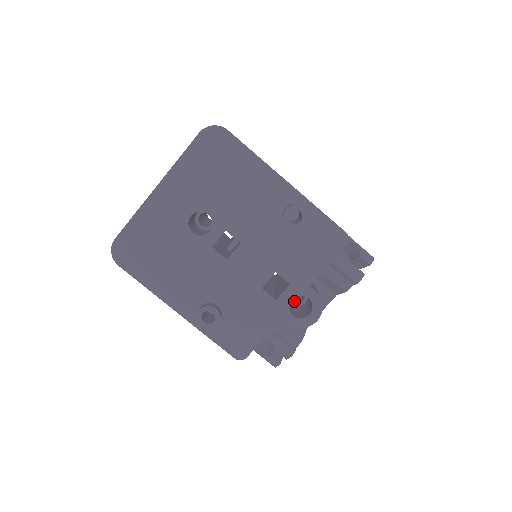
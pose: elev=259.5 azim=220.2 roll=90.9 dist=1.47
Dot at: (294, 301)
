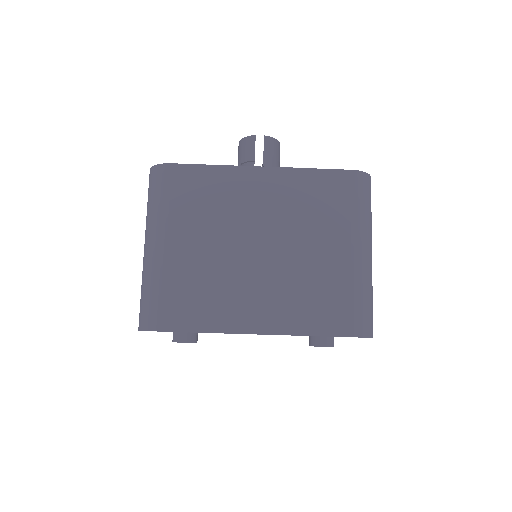
Dot at: occluded
